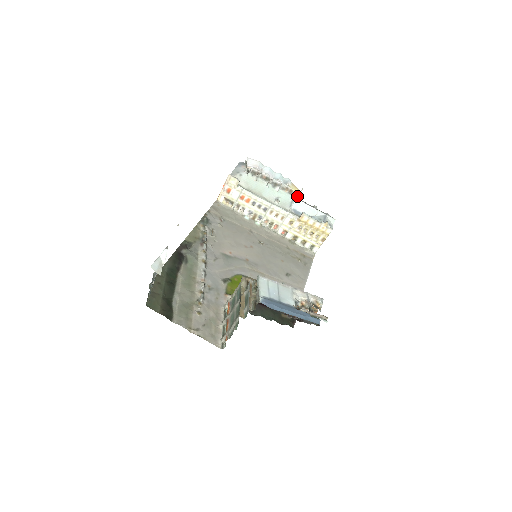
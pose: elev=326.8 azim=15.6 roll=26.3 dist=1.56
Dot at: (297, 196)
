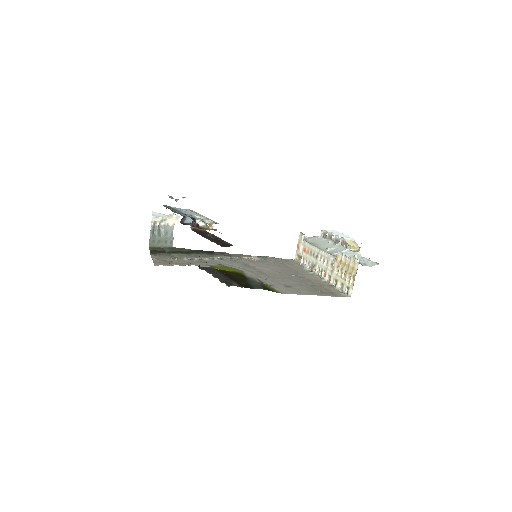
Dot at: (355, 251)
